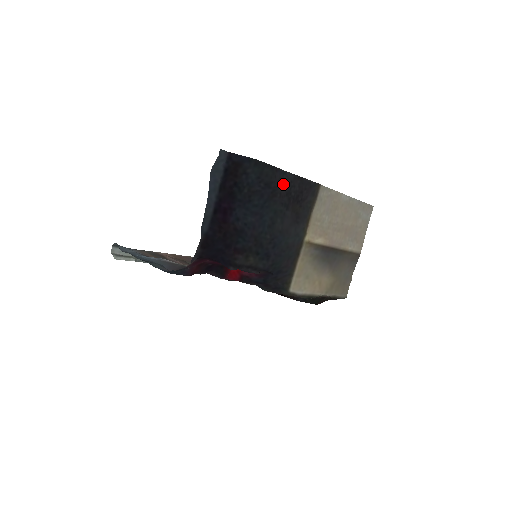
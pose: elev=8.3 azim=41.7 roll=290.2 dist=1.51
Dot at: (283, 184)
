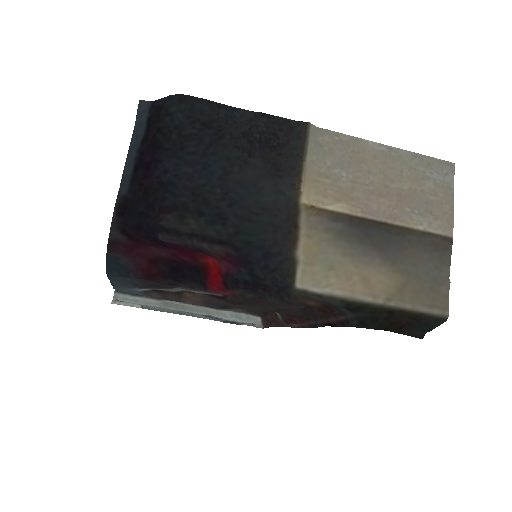
Dot at: (233, 122)
